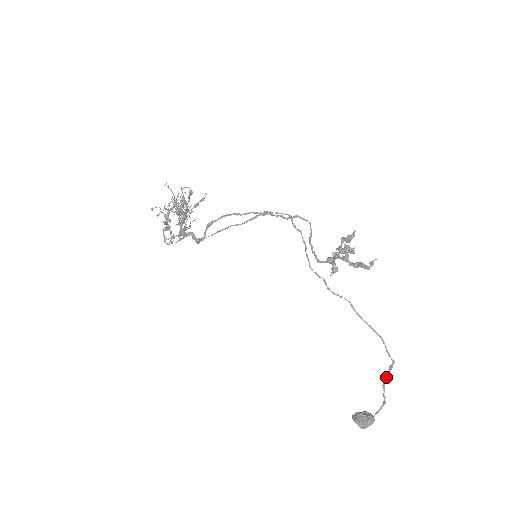
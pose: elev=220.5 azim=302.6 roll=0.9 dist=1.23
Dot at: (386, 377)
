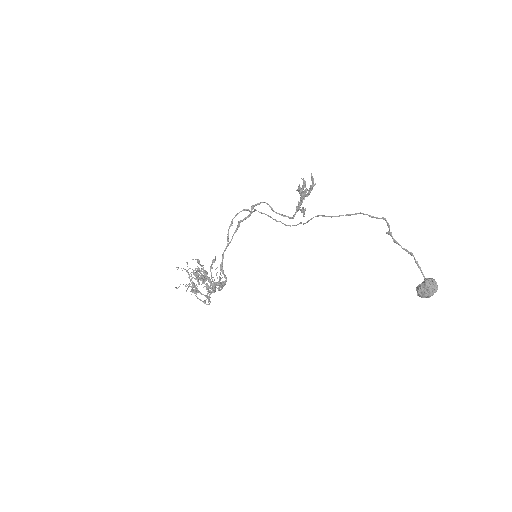
Dot at: (389, 234)
